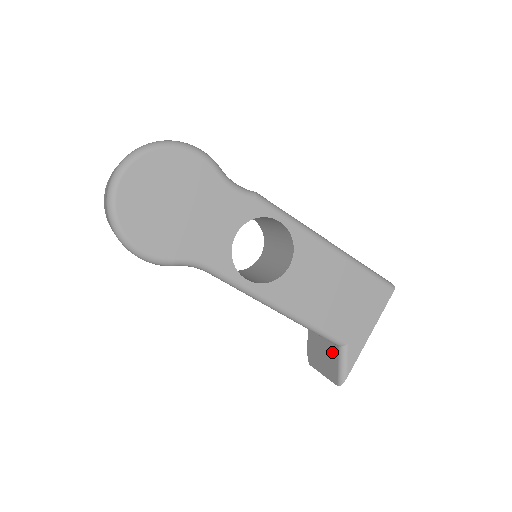
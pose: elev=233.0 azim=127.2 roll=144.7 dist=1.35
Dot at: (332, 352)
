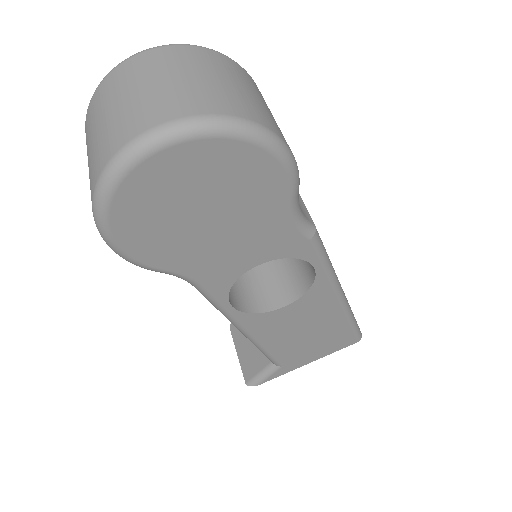
Dot at: (261, 355)
